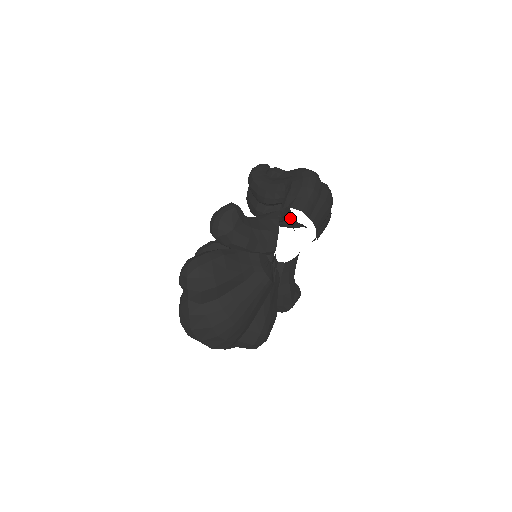
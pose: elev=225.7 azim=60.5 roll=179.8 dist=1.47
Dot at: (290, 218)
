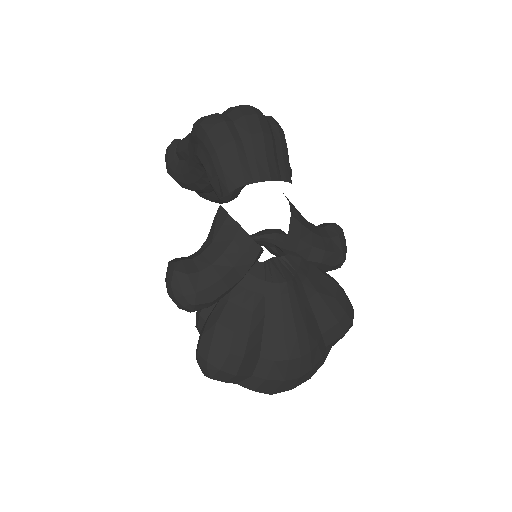
Dot at: occluded
